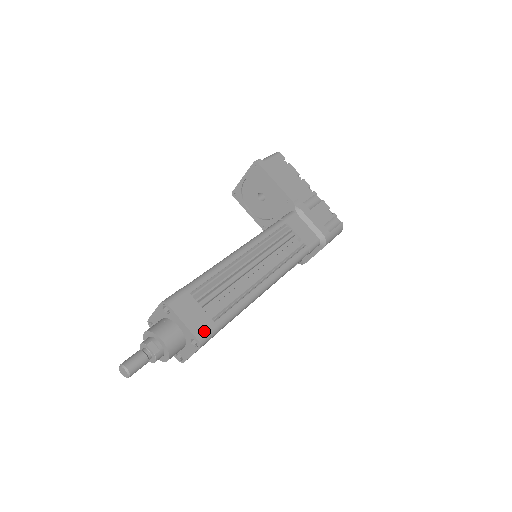
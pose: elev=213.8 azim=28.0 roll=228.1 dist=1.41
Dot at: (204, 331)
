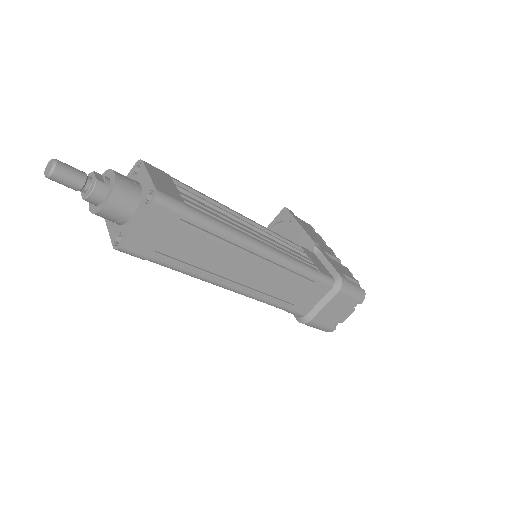
Dot at: (168, 193)
